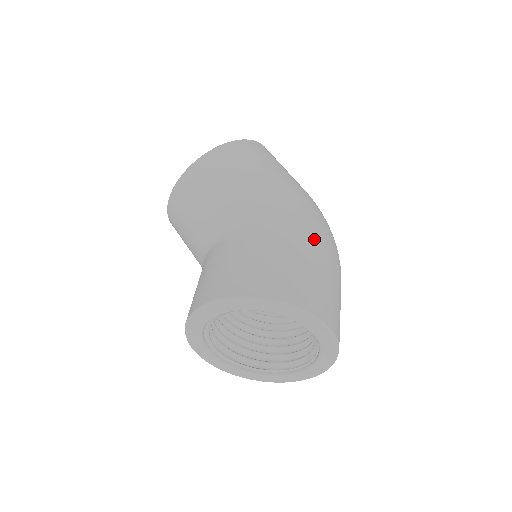
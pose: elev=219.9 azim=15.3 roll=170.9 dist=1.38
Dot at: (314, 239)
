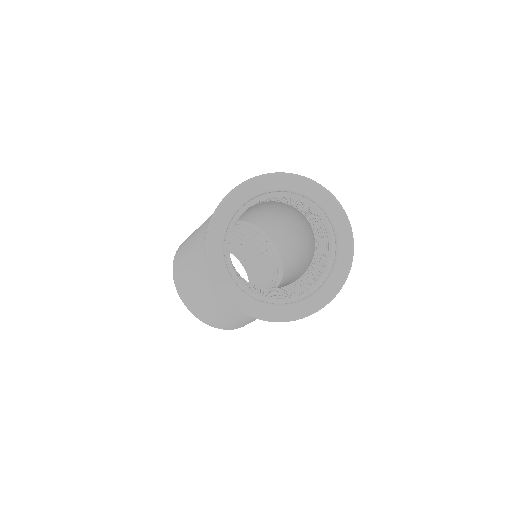
Dot at: occluded
